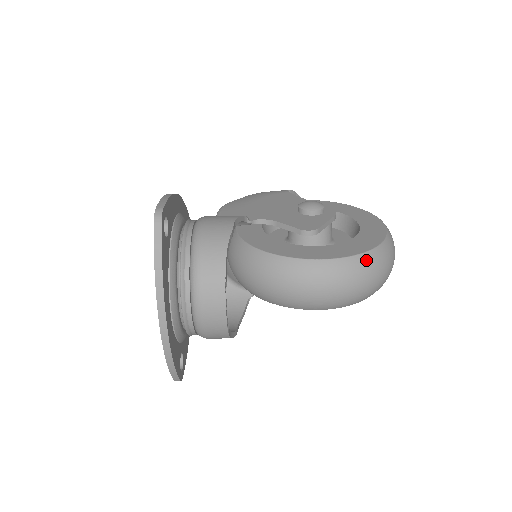
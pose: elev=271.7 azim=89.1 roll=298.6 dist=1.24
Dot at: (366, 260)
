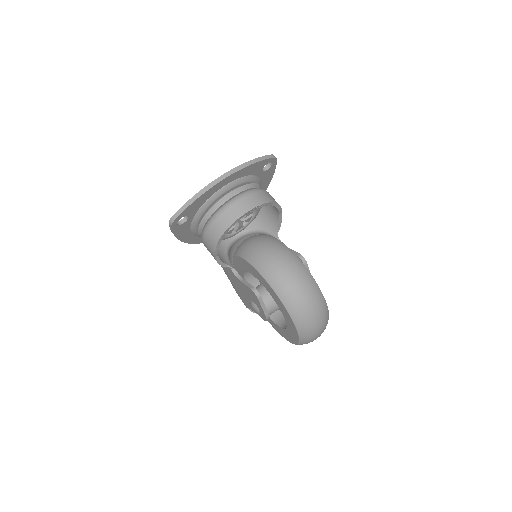
Dot at: (318, 290)
